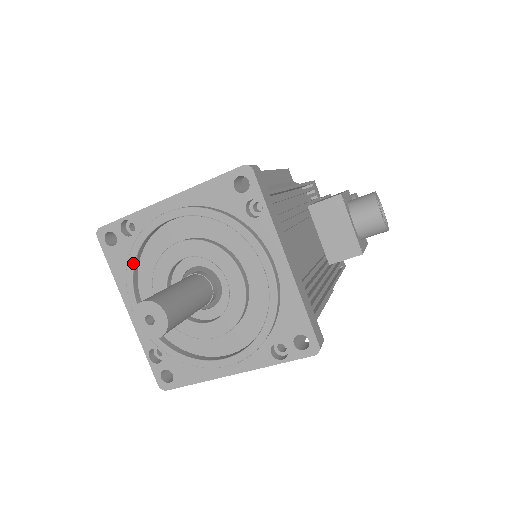
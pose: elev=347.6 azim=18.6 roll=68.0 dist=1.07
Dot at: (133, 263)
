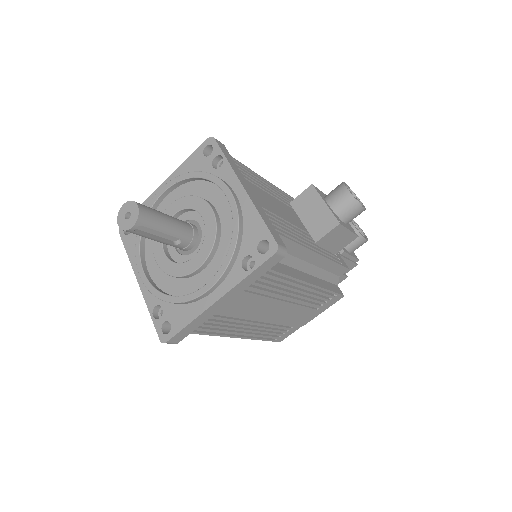
Dot at: (140, 236)
